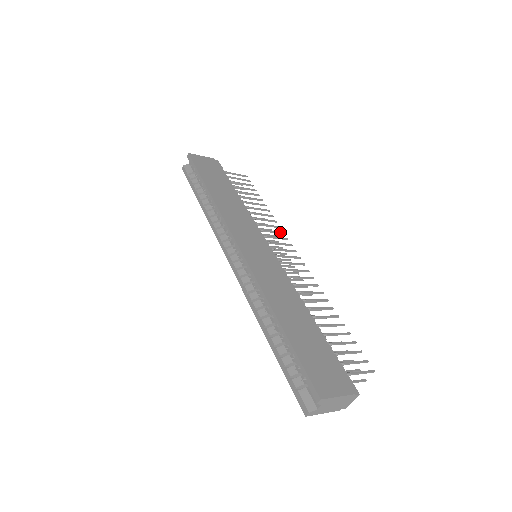
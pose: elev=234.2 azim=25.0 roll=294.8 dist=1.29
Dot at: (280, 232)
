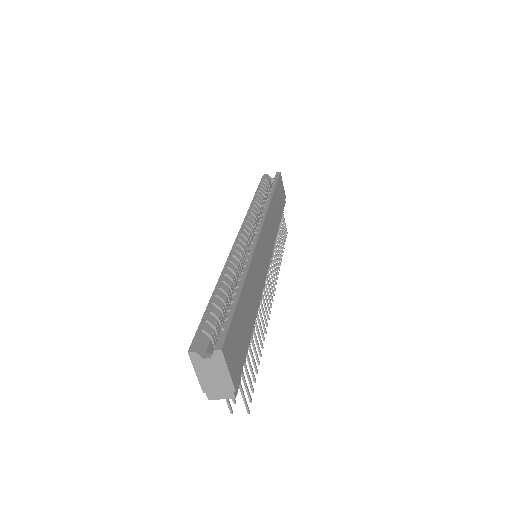
Dot at: occluded
